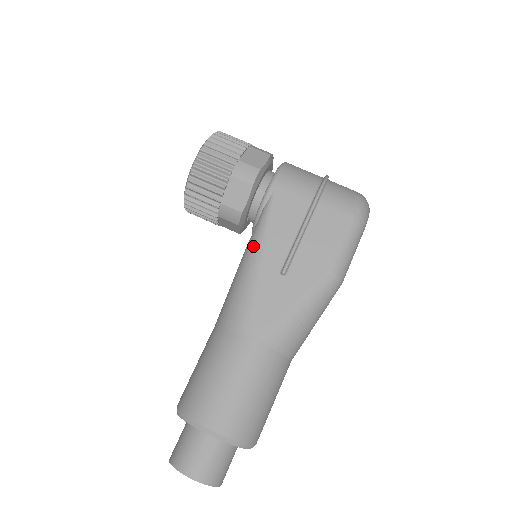
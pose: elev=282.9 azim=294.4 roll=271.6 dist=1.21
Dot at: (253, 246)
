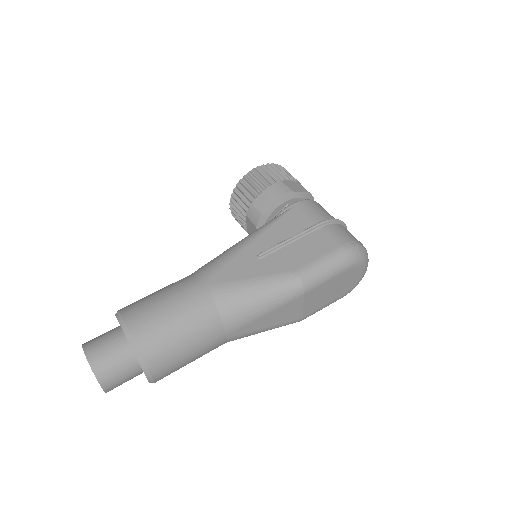
Dot at: (252, 233)
